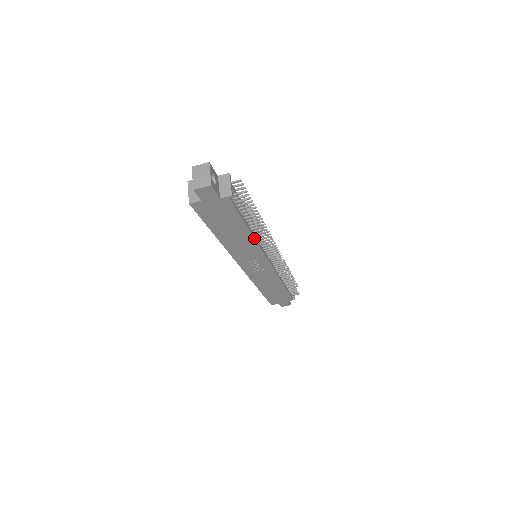
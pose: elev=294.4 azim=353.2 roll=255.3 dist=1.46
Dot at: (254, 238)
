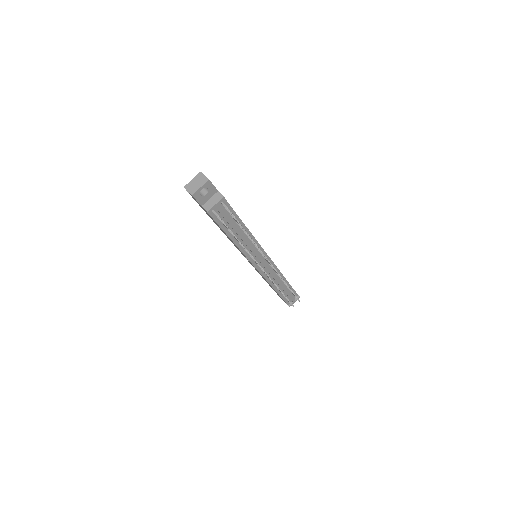
Dot at: (237, 246)
